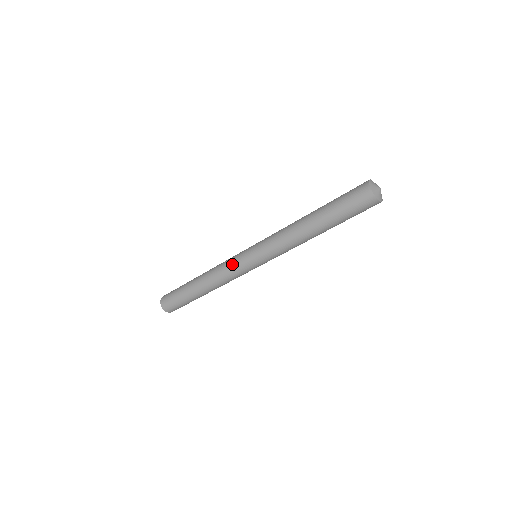
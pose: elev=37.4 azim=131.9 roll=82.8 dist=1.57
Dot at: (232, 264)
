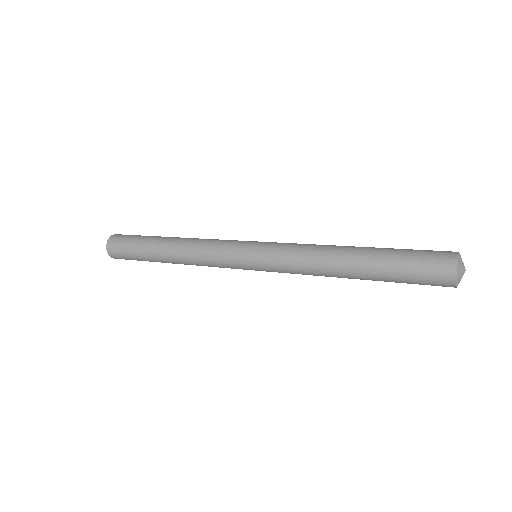
Dot at: (222, 247)
